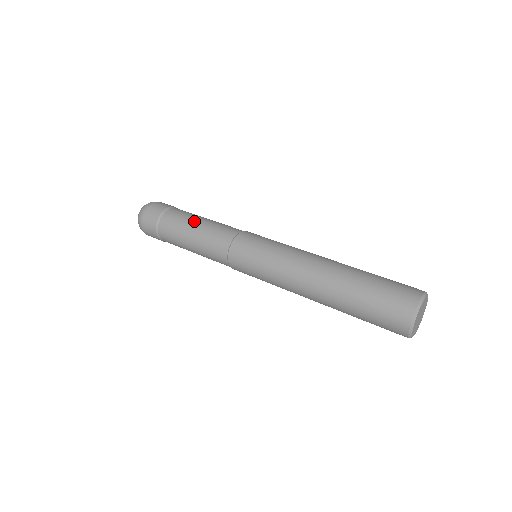
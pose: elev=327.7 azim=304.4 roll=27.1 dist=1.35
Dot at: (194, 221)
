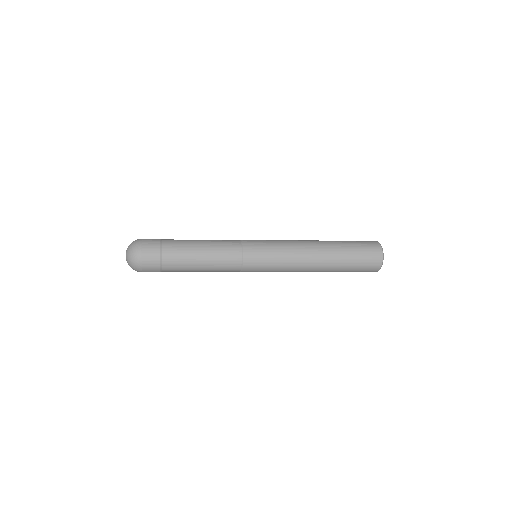
Dot at: (197, 251)
